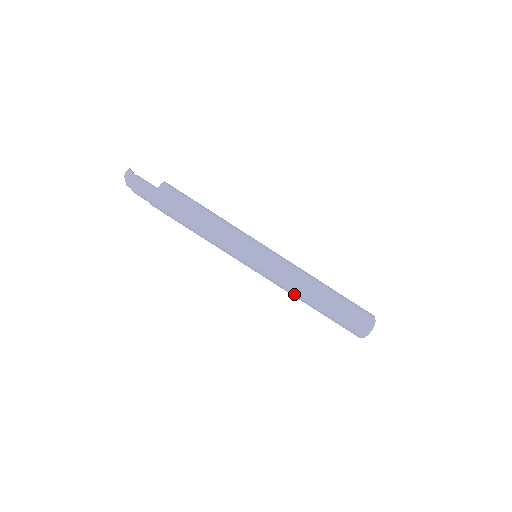
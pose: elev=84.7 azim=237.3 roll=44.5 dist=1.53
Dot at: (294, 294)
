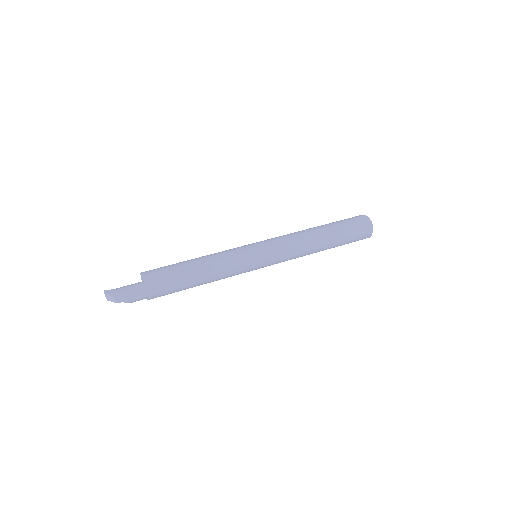
Dot at: (306, 252)
